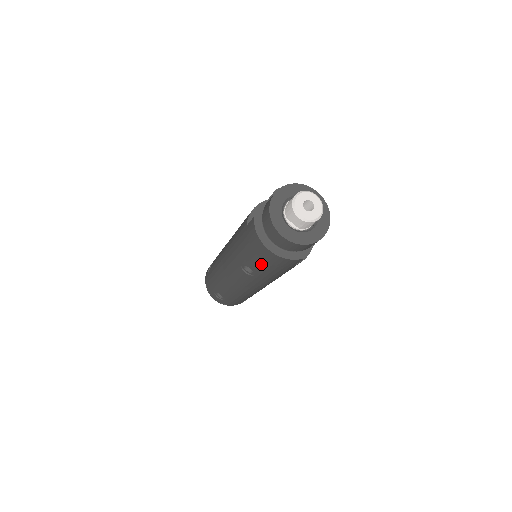
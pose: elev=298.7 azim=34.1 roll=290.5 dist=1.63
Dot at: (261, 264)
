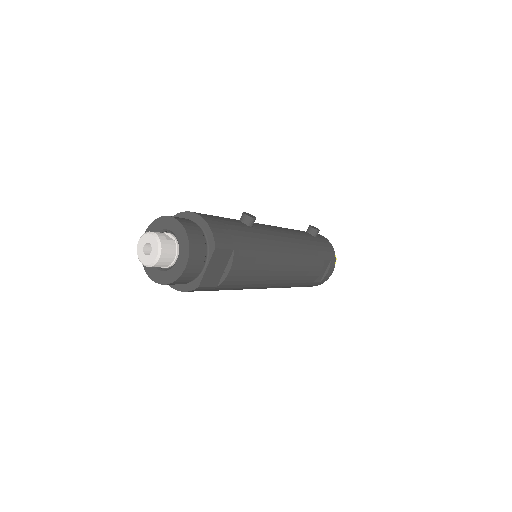
Dot at: occluded
